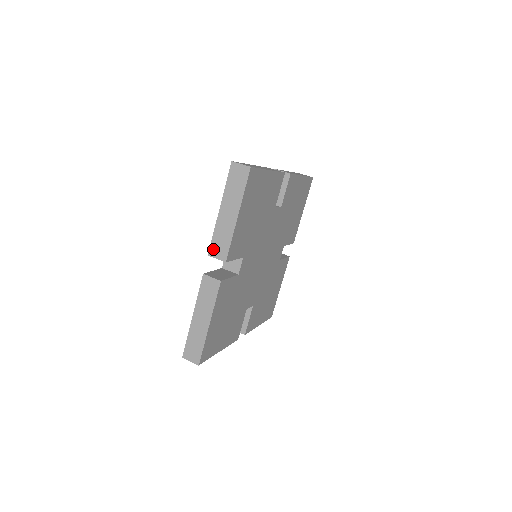
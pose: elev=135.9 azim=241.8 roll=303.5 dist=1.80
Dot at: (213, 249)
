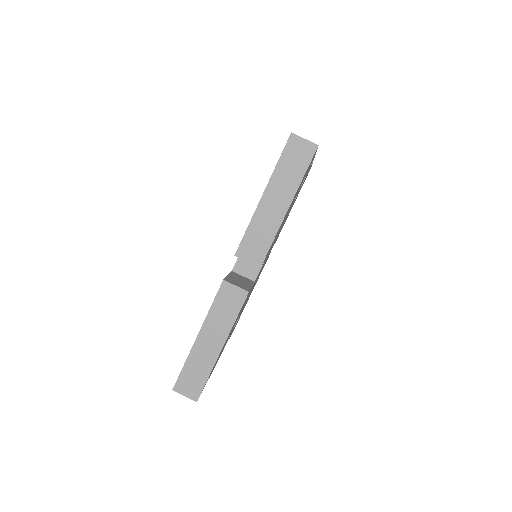
Dot at: (244, 248)
